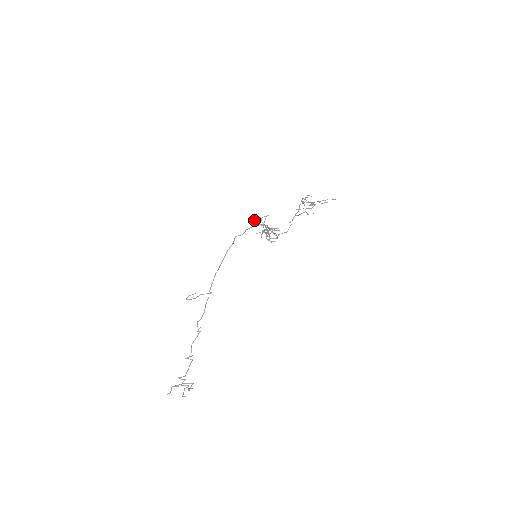
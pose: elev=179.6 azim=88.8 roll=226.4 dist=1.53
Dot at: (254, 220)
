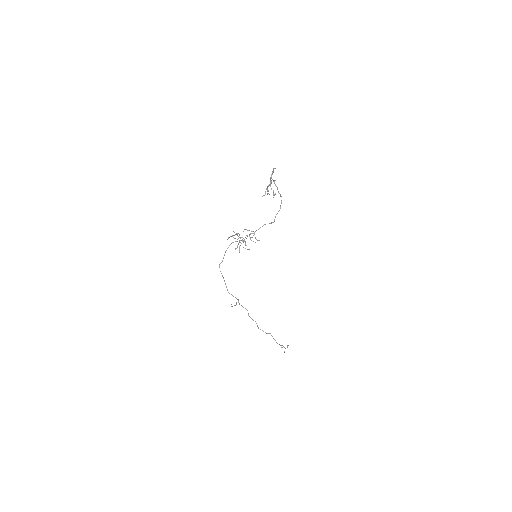
Dot at: (233, 235)
